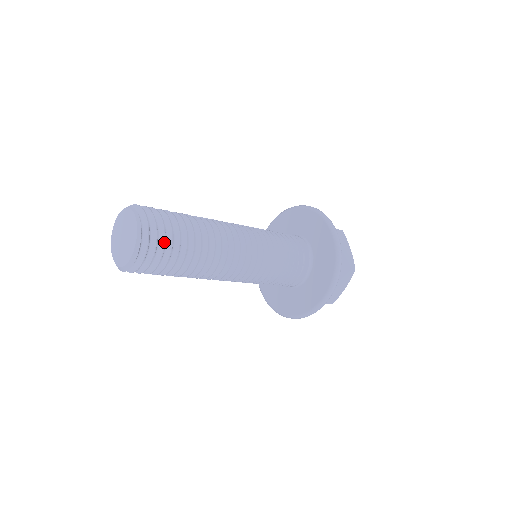
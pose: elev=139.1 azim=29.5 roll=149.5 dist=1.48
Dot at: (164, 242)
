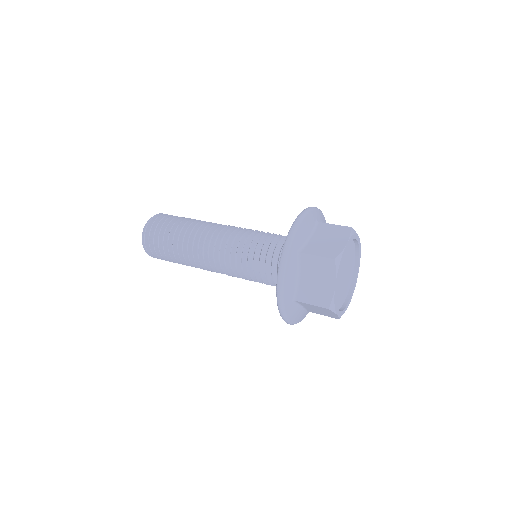
Dot at: occluded
